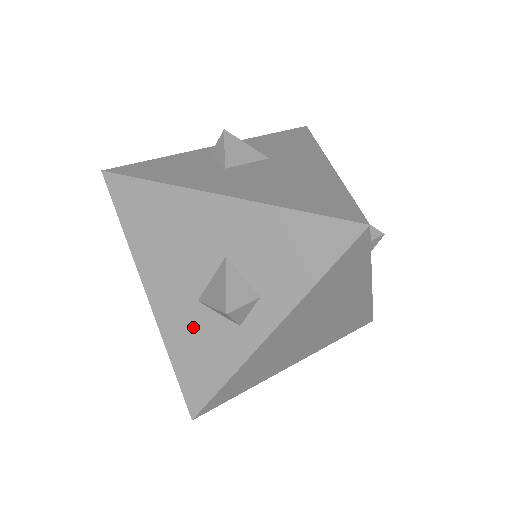
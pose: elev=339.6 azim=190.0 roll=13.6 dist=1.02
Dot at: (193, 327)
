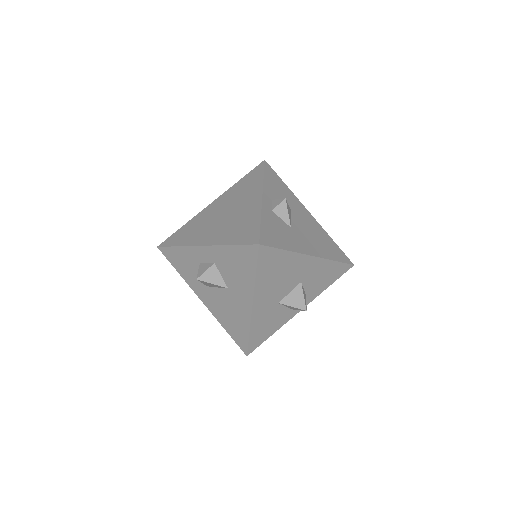
Dot at: (270, 315)
